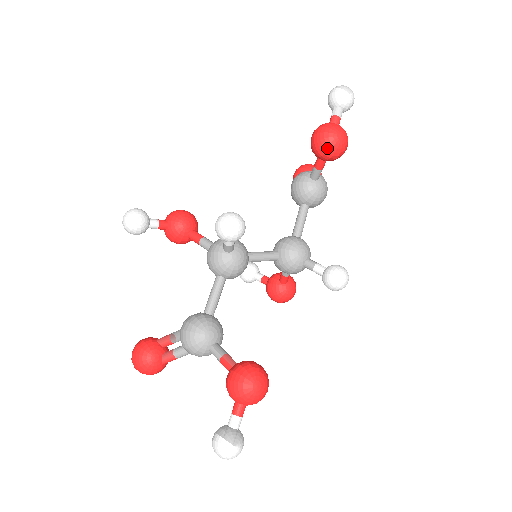
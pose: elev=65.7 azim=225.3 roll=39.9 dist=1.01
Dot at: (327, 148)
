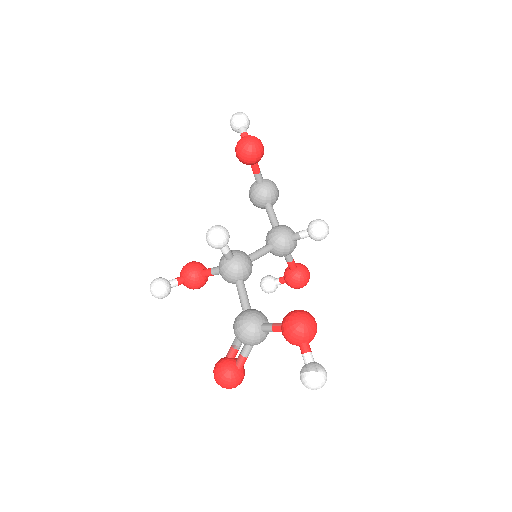
Dot at: (249, 153)
